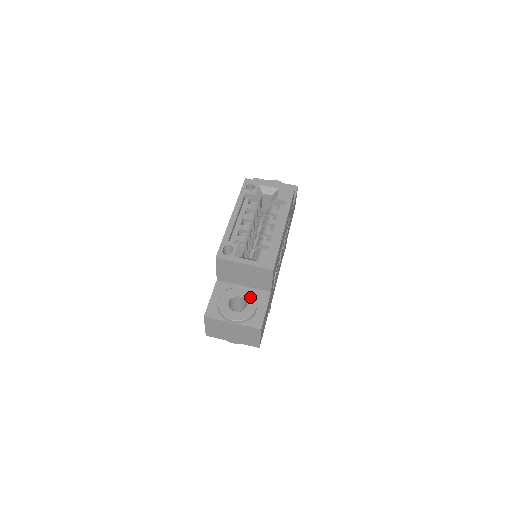
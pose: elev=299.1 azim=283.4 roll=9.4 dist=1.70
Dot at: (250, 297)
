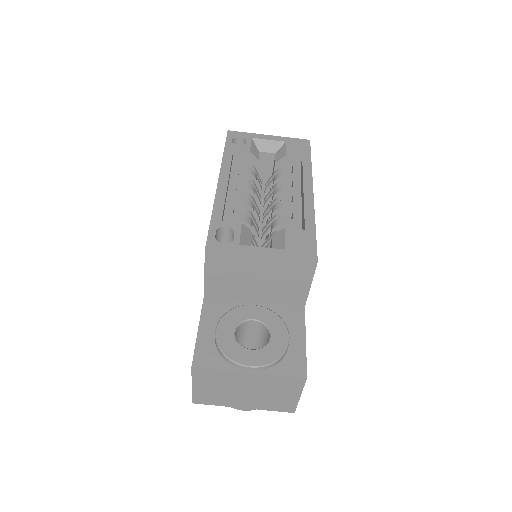
Dot at: (272, 319)
